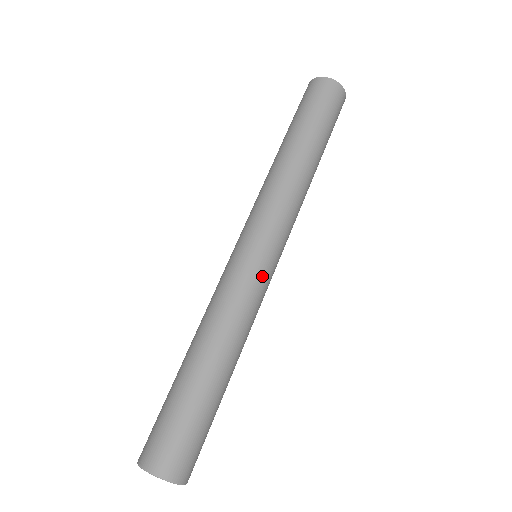
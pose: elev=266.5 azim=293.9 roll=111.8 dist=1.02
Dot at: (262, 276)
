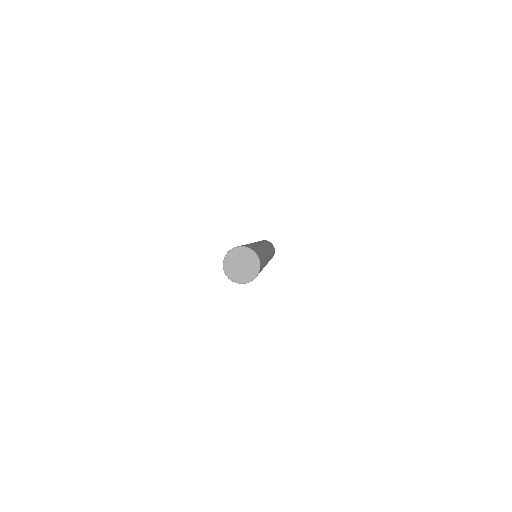
Dot at: (264, 246)
